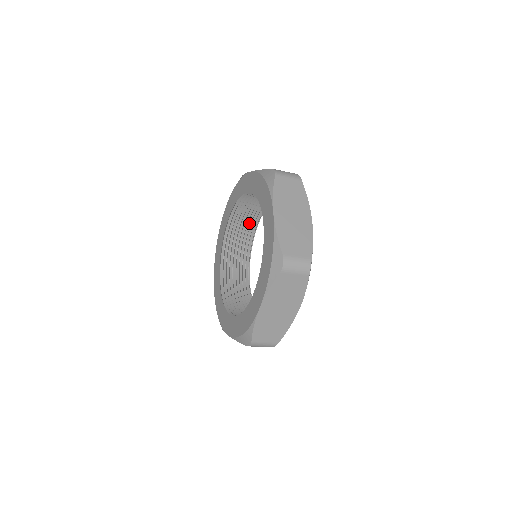
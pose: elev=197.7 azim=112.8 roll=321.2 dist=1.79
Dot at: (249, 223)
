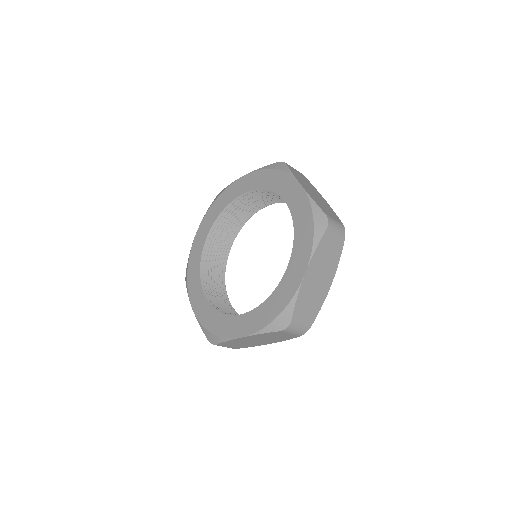
Dot at: (225, 242)
